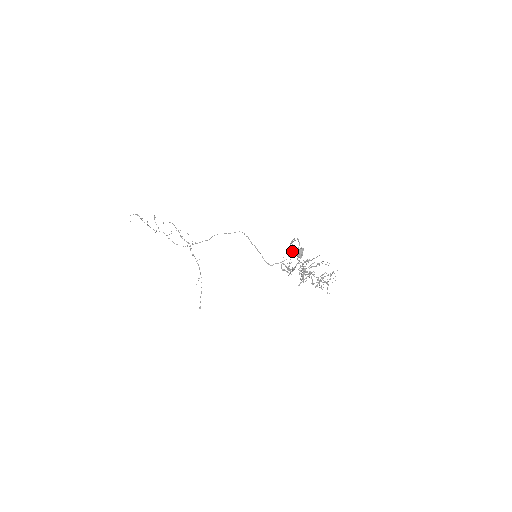
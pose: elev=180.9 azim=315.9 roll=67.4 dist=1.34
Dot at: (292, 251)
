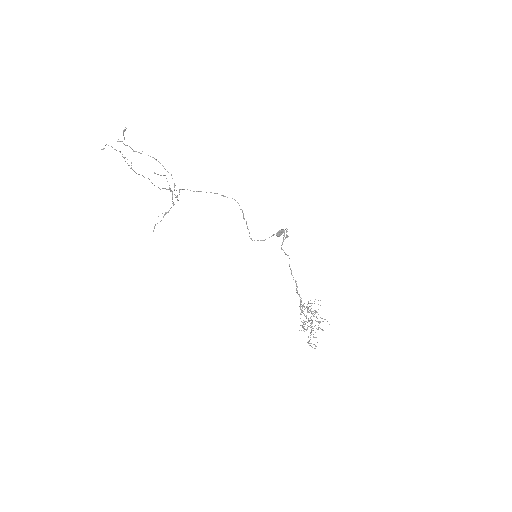
Dot at: (285, 253)
